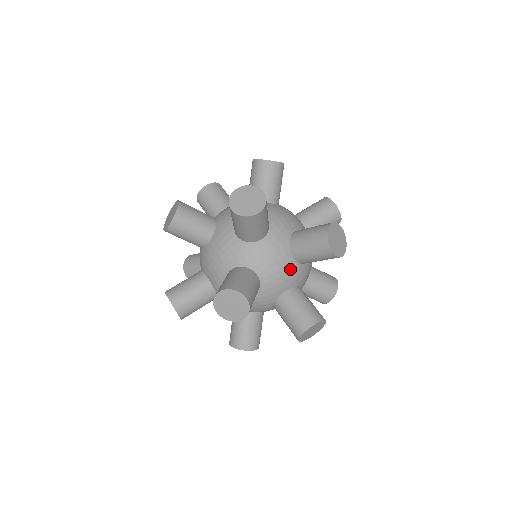
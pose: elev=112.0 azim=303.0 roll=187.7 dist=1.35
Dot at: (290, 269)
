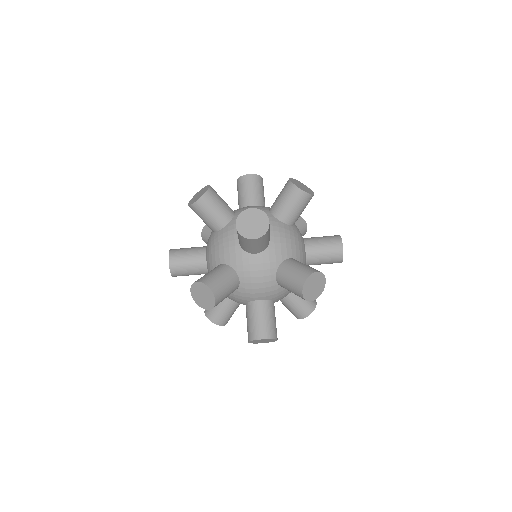
Dot at: (269, 287)
